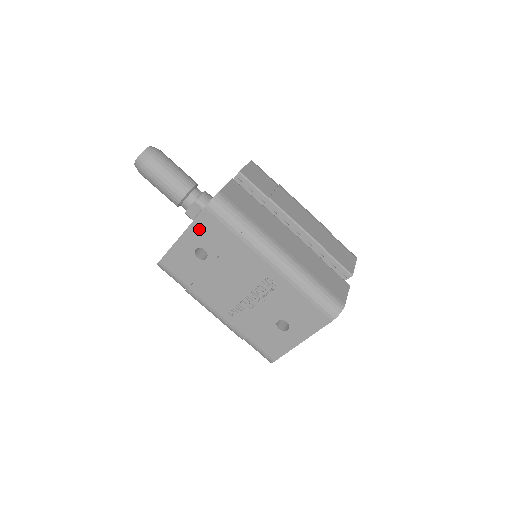
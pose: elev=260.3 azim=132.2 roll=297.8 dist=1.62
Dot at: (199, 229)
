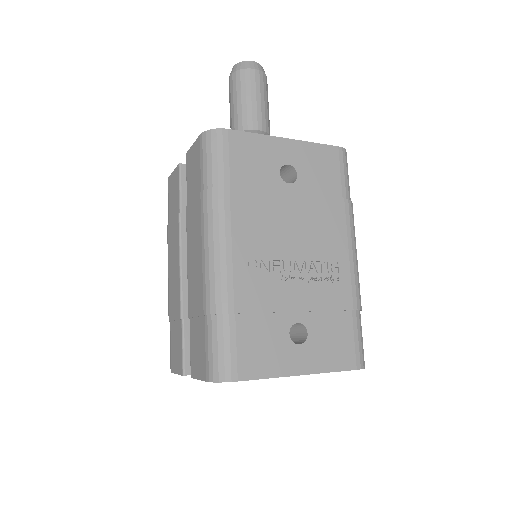
Dot at: (313, 154)
